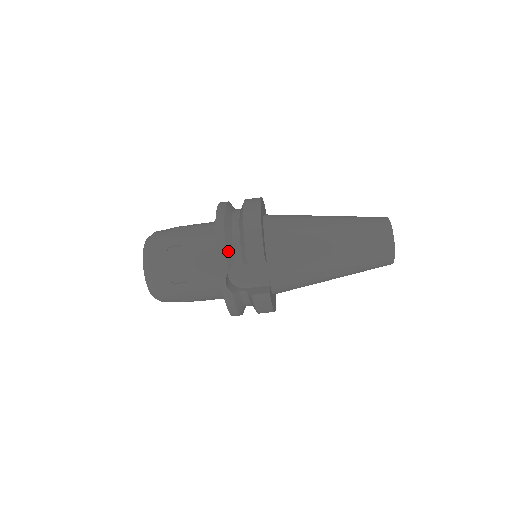
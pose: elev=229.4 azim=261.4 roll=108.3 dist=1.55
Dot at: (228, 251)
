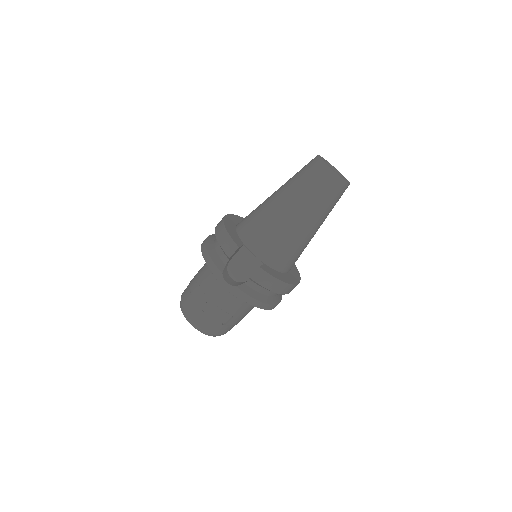
Dot at: (215, 259)
